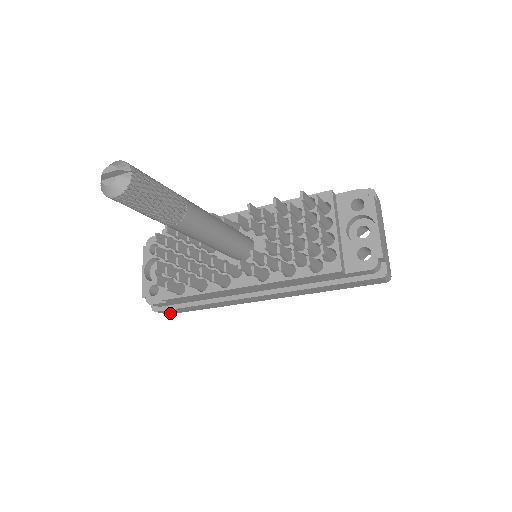
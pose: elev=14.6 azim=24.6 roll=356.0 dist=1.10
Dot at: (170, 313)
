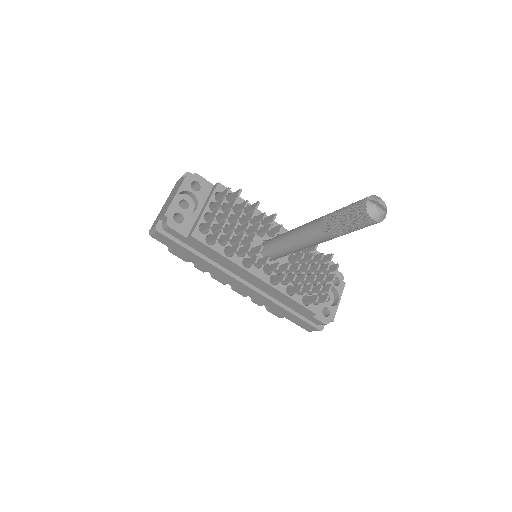
Dot at: (156, 238)
